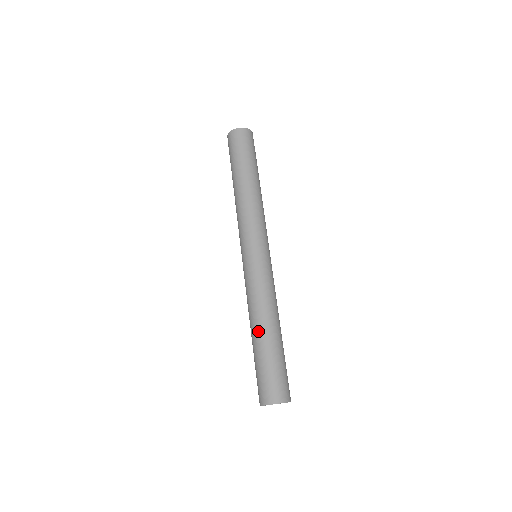
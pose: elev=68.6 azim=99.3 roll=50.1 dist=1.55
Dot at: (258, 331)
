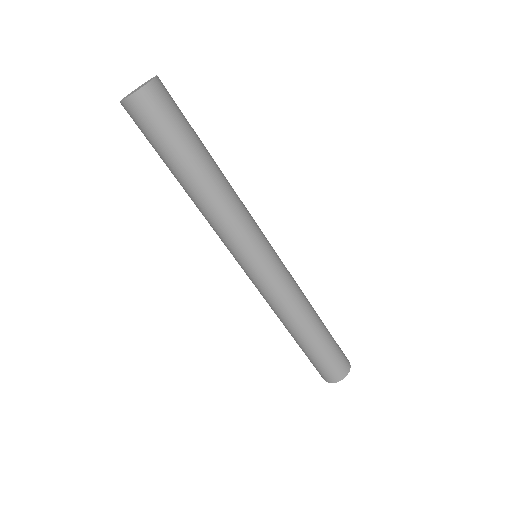
Dot at: (295, 336)
